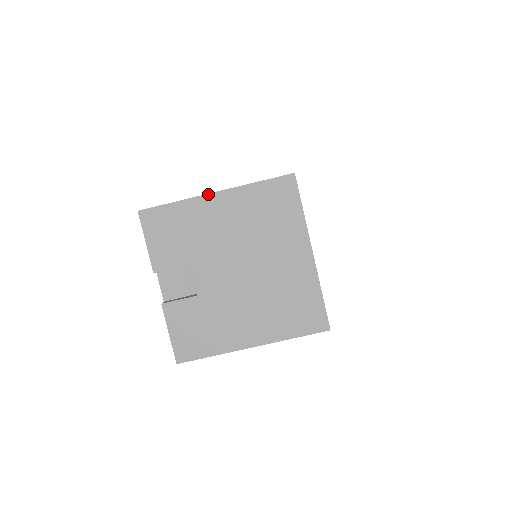
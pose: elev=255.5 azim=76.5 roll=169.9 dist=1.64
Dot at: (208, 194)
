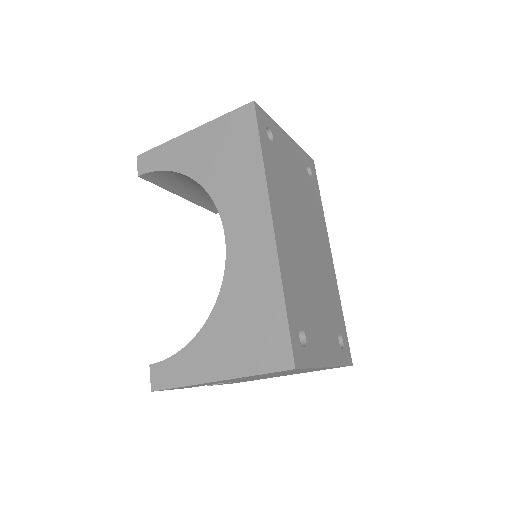
Dot at: (211, 382)
